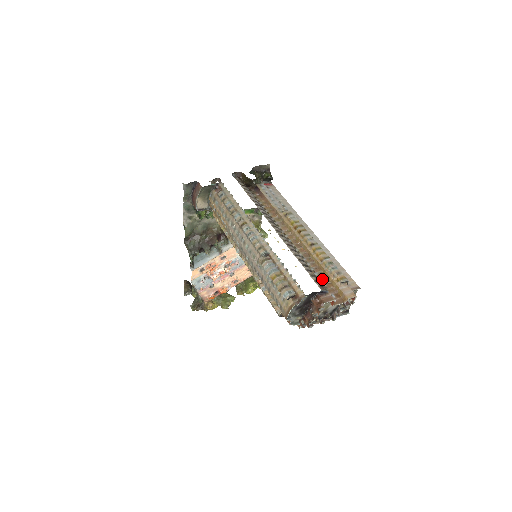
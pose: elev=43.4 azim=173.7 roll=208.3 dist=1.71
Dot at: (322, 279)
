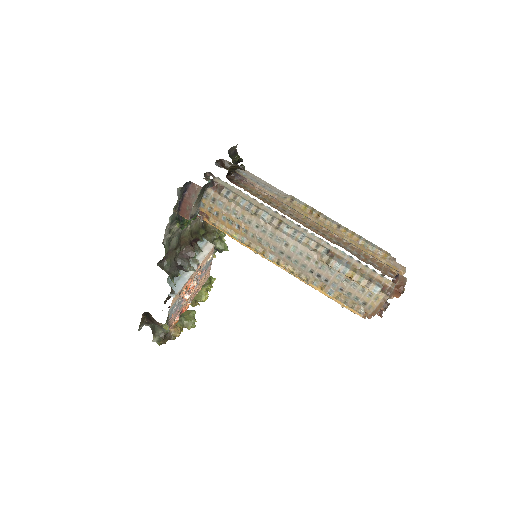
Dot at: (370, 260)
